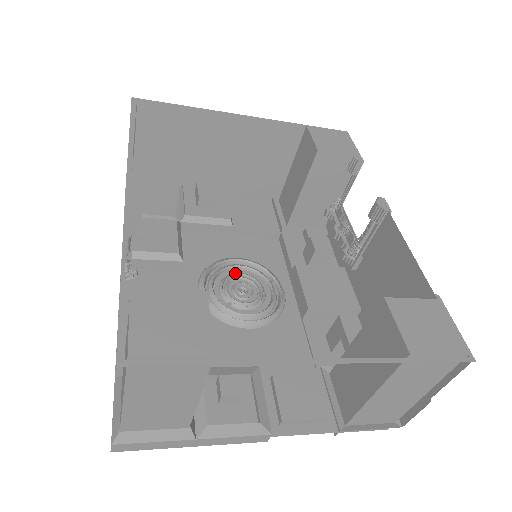
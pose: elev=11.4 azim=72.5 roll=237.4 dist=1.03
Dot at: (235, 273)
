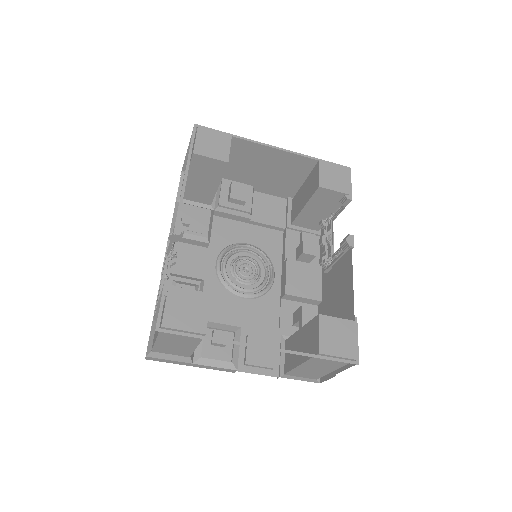
Dot at: (244, 256)
